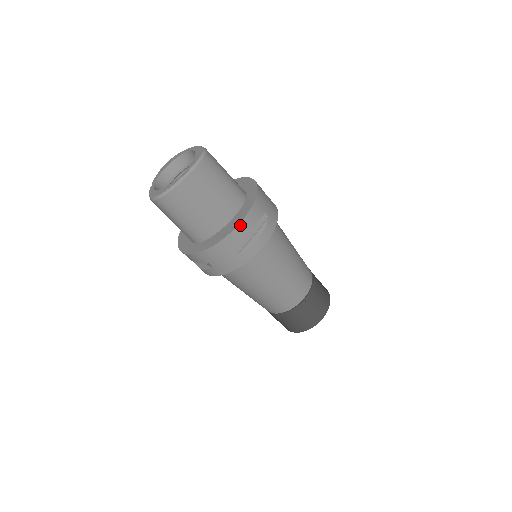
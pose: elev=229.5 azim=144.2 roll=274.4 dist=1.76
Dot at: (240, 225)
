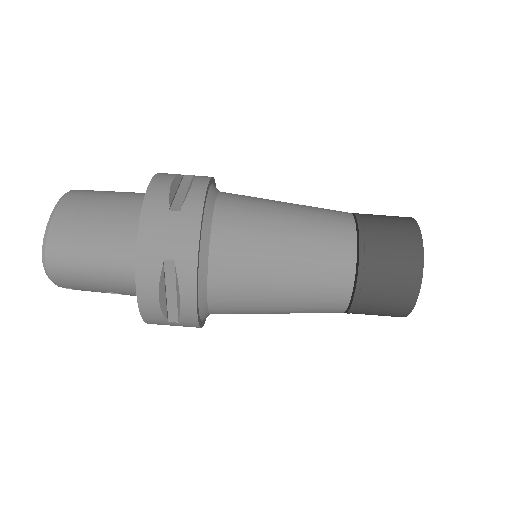
Dot at: (152, 184)
